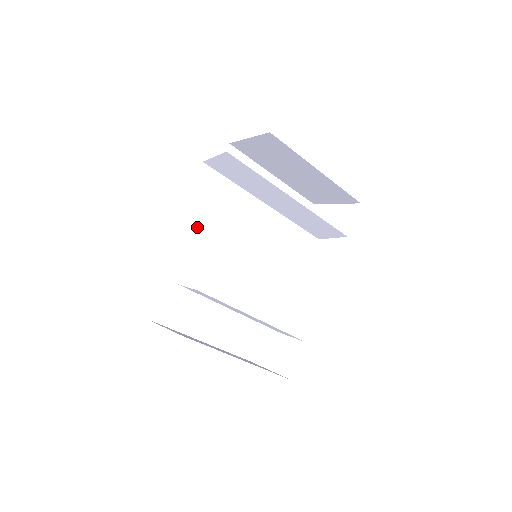
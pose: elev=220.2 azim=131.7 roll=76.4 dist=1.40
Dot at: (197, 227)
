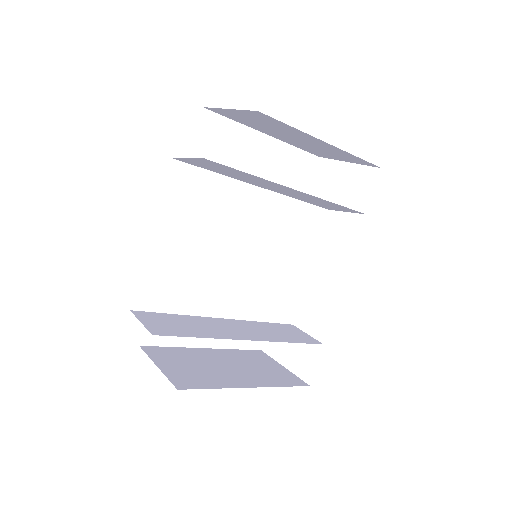
Dot at: (178, 242)
